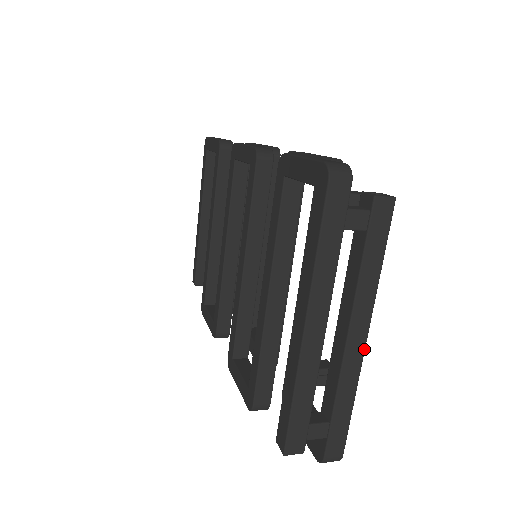
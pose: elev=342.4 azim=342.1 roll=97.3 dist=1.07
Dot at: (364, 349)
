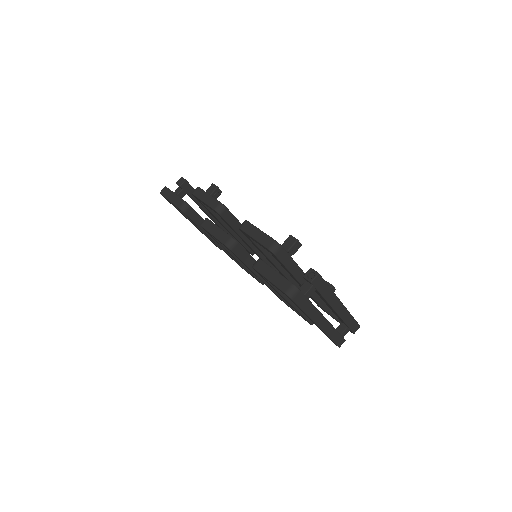
Dot at: (343, 306)
